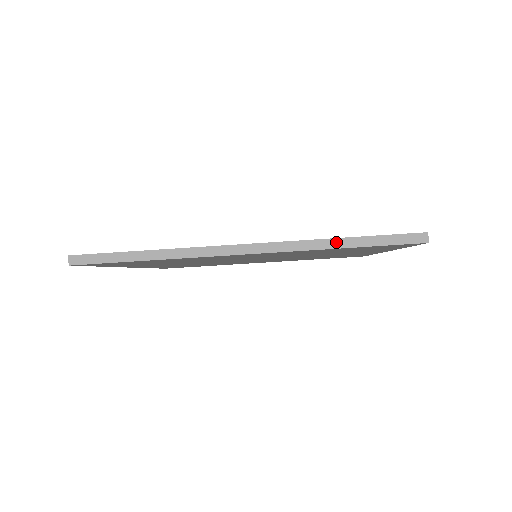
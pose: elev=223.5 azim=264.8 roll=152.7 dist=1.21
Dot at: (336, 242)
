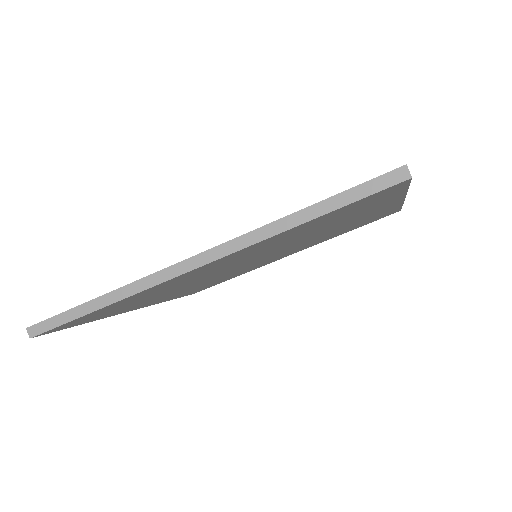
Dot at: (293, 219)
